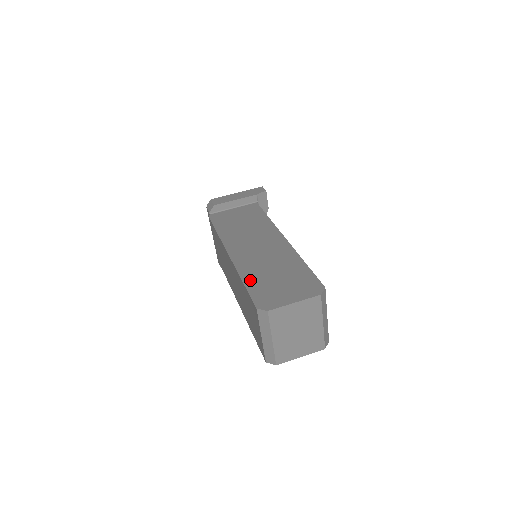
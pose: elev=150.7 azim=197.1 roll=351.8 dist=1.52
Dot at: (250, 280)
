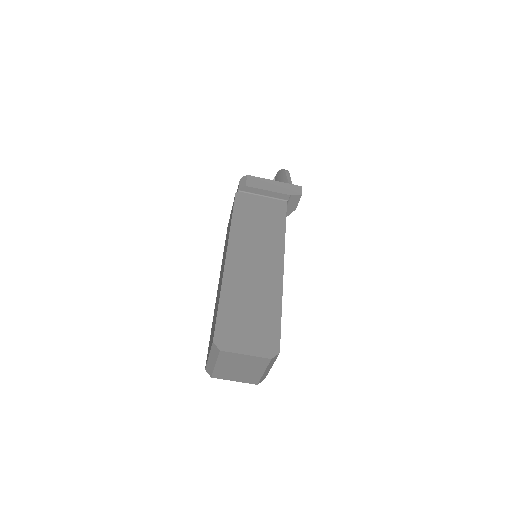
Dot at: (226, 304)
